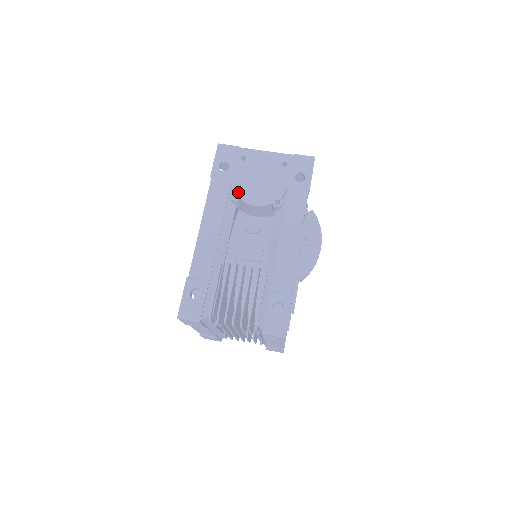
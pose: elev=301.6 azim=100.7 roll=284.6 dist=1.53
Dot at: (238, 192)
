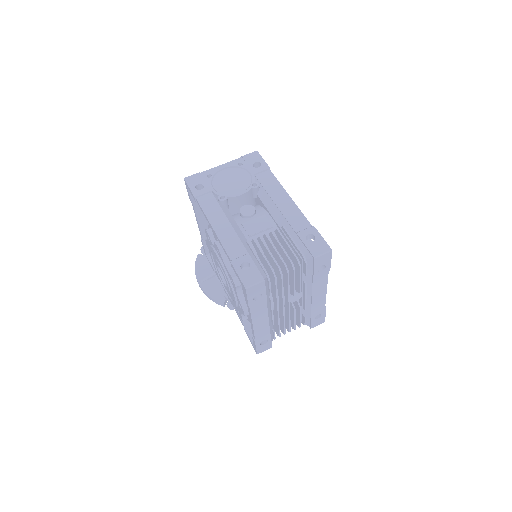
Dot at: (222, 194)
